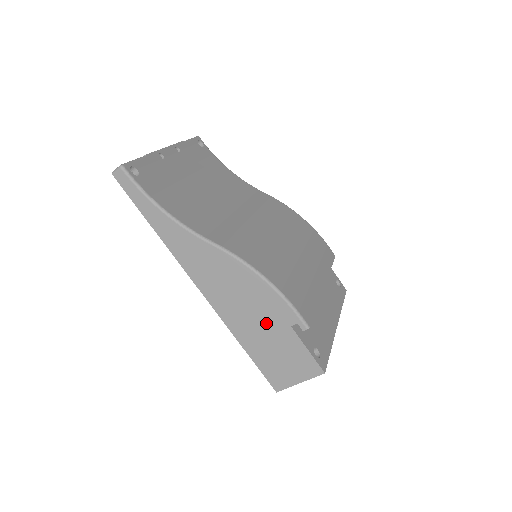
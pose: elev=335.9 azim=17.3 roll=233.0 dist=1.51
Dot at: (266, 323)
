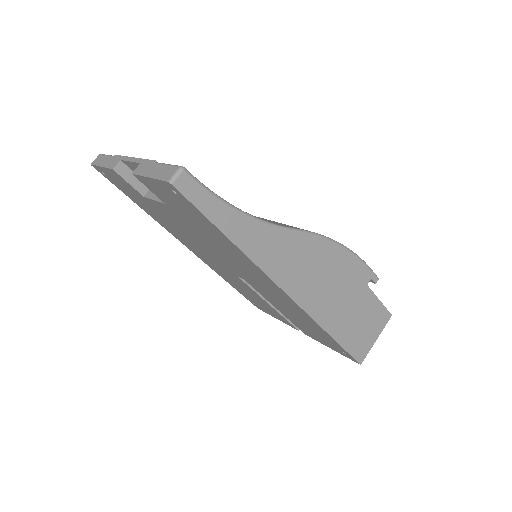
Dot at: (349, 295)
